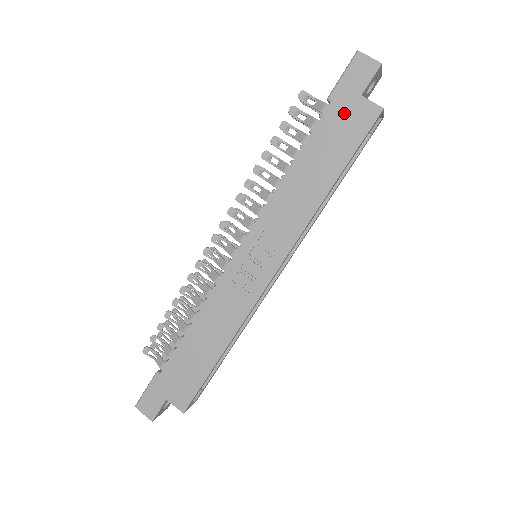
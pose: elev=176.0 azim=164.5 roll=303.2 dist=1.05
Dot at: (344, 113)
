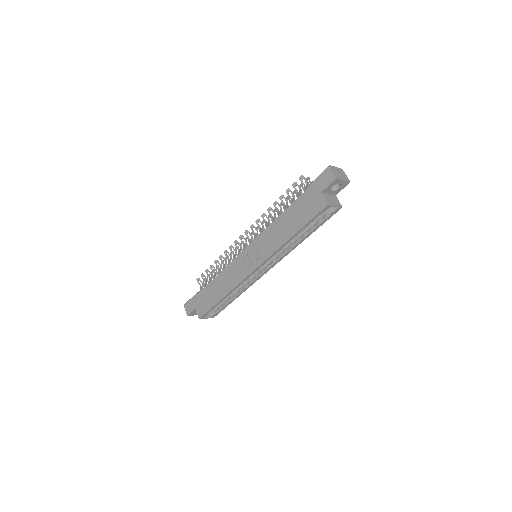
Dot at: (311, 198)
